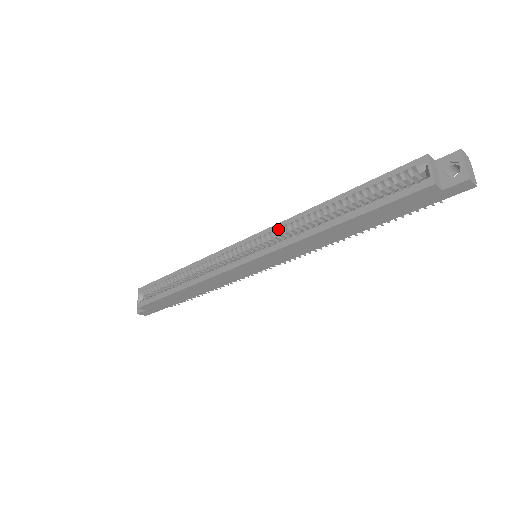
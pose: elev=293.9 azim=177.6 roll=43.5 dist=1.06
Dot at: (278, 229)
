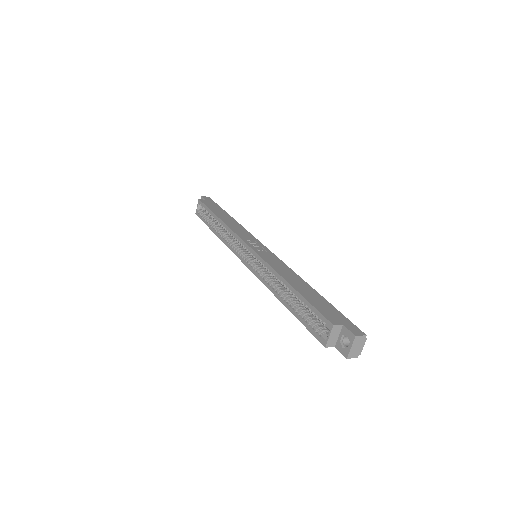
Dot at: (262, 264)
